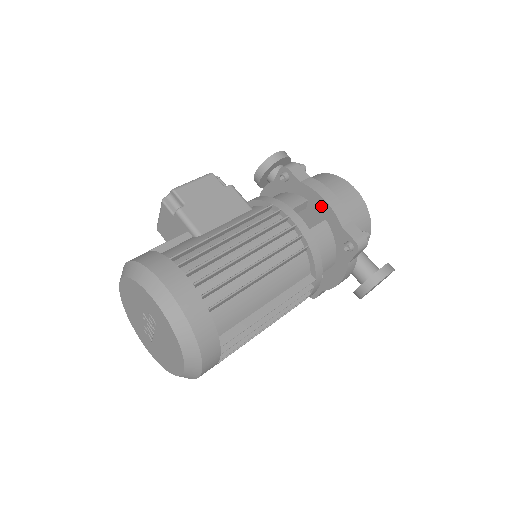
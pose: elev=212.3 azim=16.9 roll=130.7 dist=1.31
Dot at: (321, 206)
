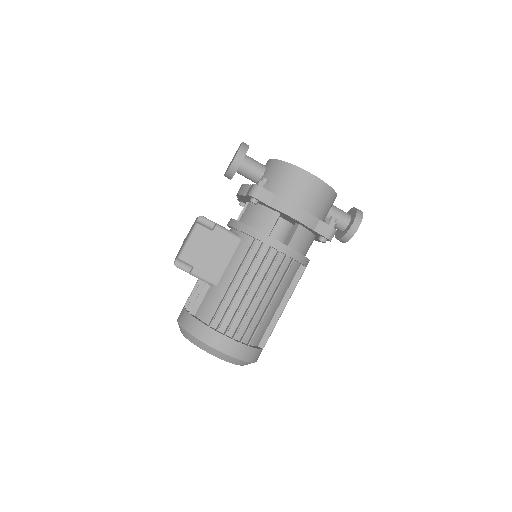
Dot at: (293, 219)
